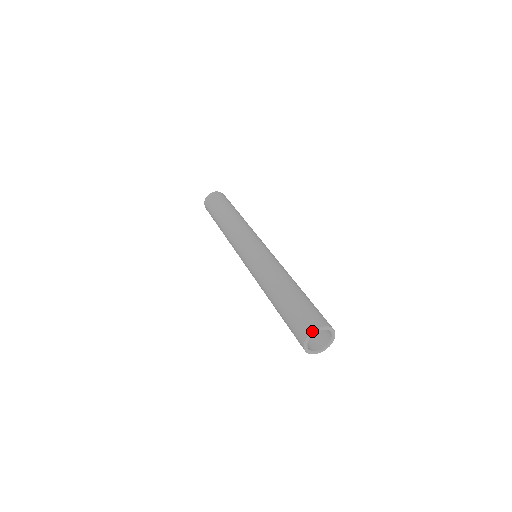
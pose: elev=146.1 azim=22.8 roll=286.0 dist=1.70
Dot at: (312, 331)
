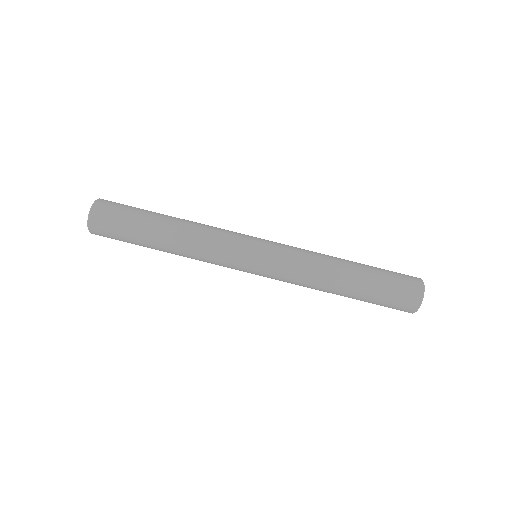
Dot at: (419, 306)
